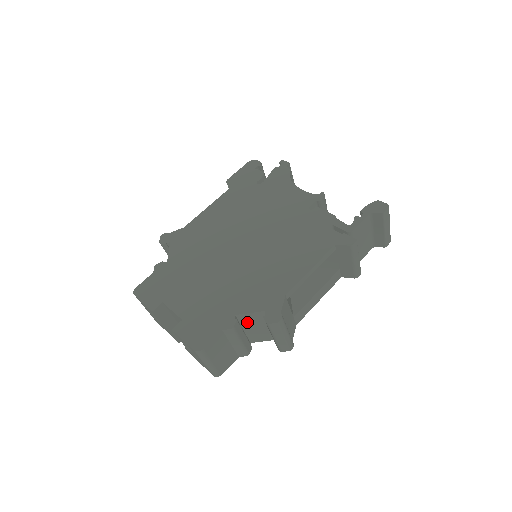
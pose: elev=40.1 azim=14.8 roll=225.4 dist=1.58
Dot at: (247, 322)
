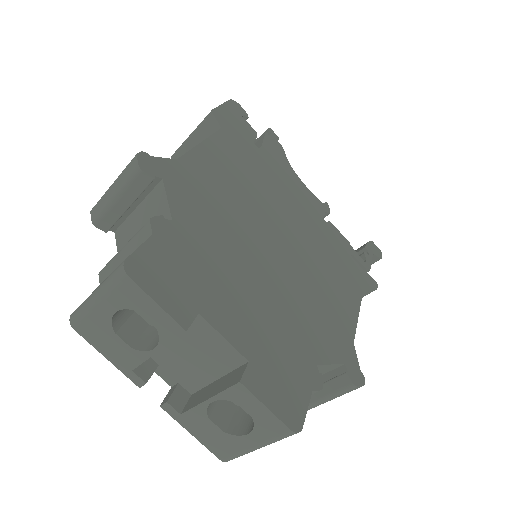
Dot at: occluded
